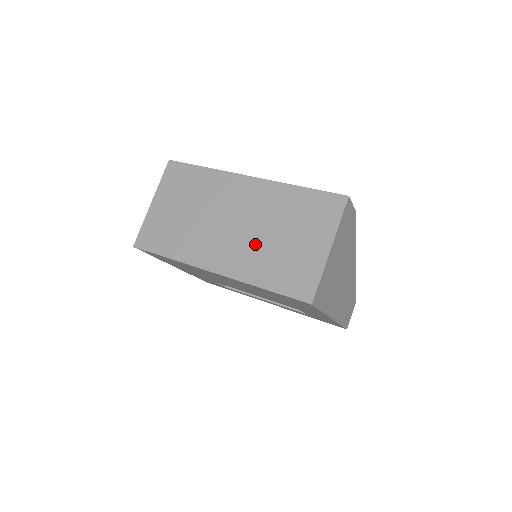
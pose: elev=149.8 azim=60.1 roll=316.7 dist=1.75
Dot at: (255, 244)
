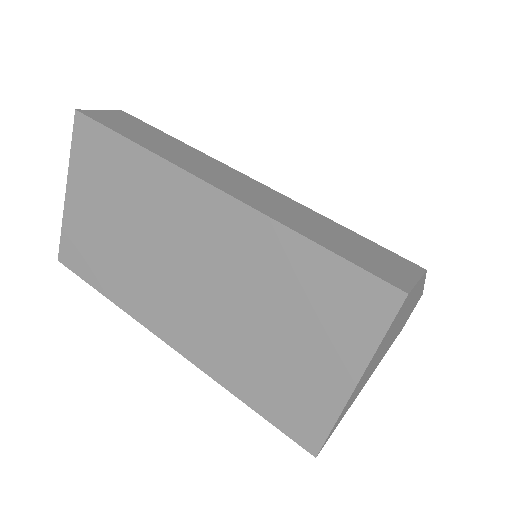
Dot at: (226, 324)
